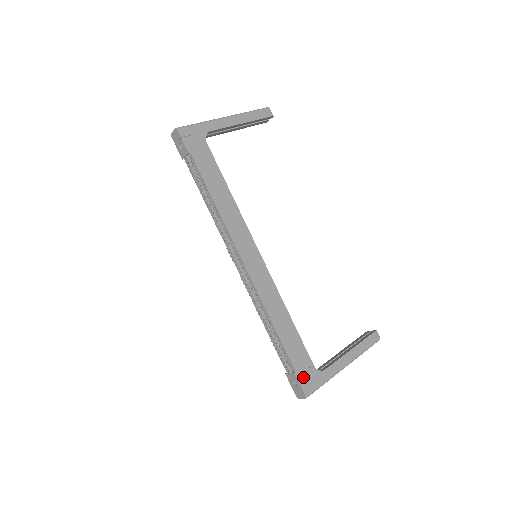
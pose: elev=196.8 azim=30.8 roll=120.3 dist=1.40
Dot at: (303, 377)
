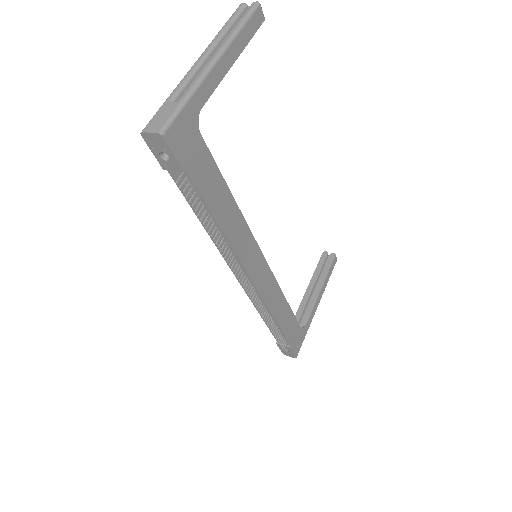
Dot at: (295, 344)
